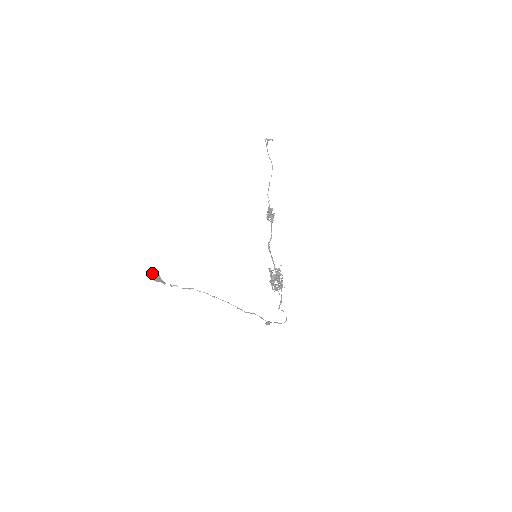
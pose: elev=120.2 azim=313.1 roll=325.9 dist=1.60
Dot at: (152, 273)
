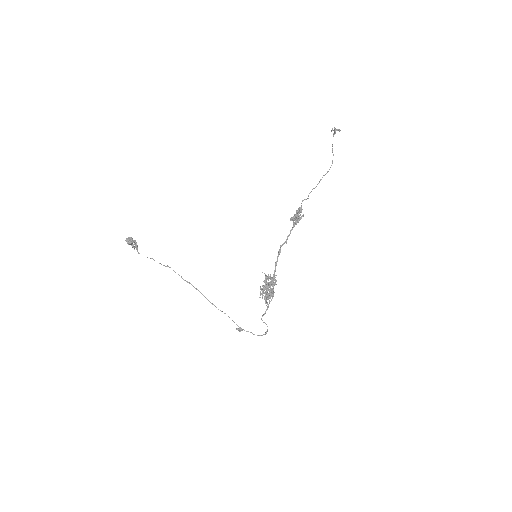
Dot at: (129, 240)
